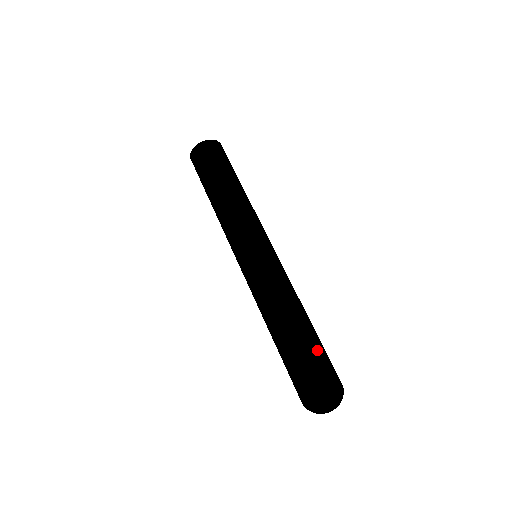
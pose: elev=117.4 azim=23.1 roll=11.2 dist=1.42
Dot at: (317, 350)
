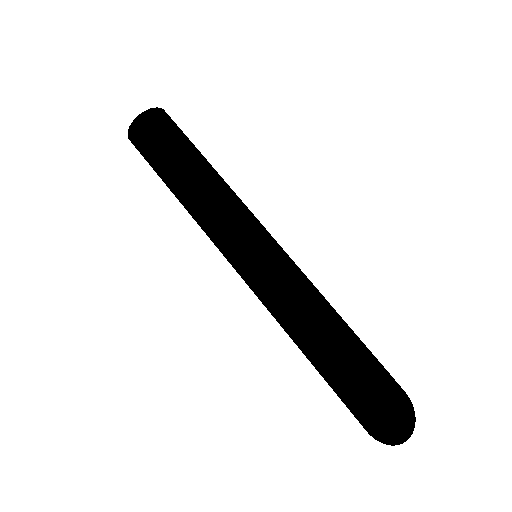
Dot at: (369, 367)
